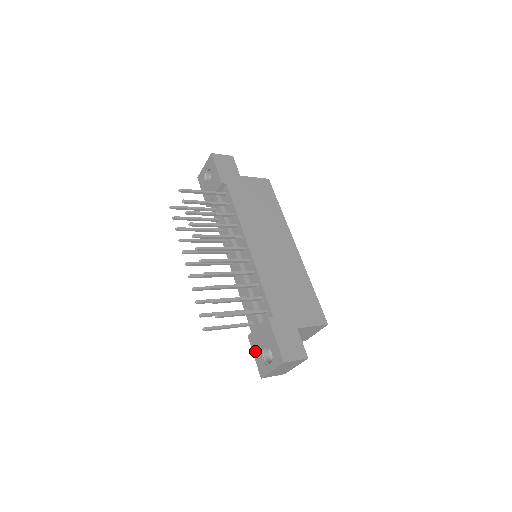
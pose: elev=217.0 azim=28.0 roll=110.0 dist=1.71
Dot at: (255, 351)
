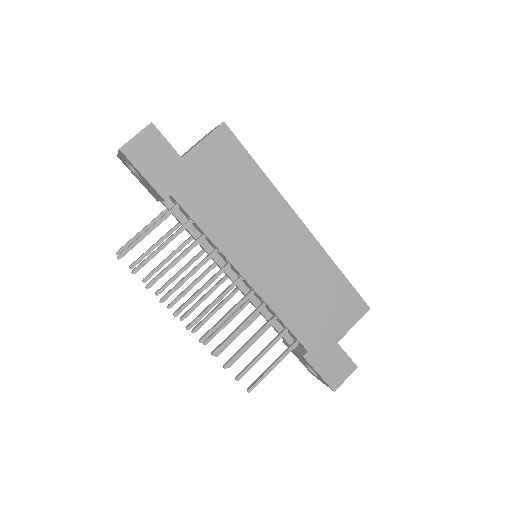
Dot at: (297, 357)
